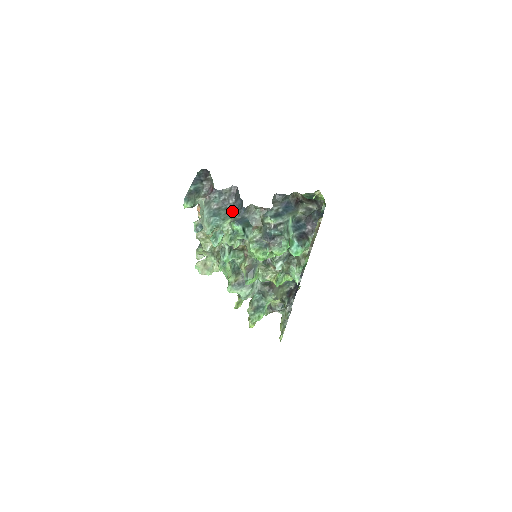
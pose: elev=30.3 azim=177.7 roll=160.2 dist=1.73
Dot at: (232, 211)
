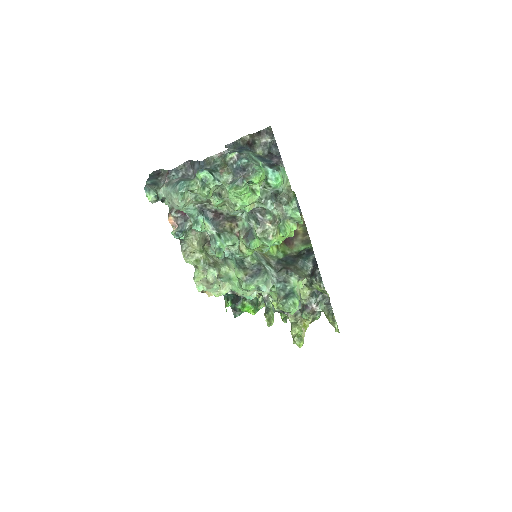
Dot at: (194, 177)
